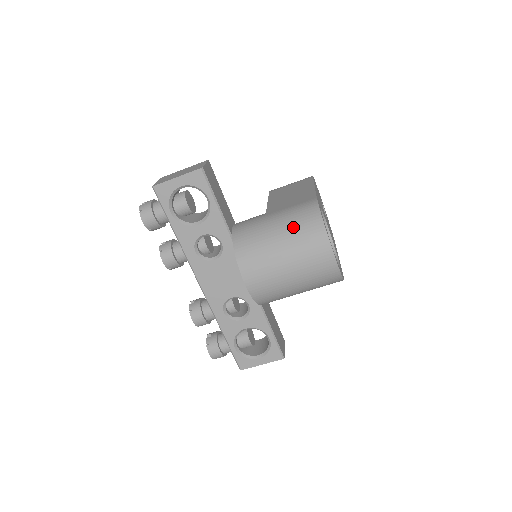
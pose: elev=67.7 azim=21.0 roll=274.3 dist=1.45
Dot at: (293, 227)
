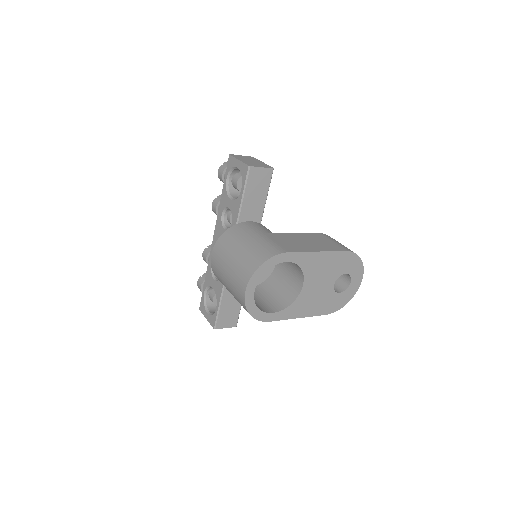
Dot at: (251, 250)
